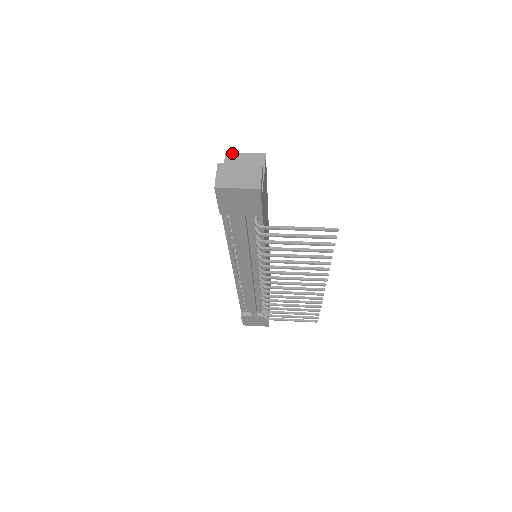
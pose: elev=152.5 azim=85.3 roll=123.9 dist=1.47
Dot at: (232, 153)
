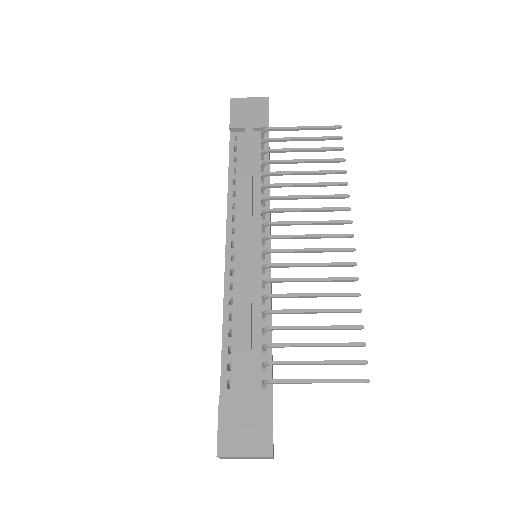
Dot at: occluded
